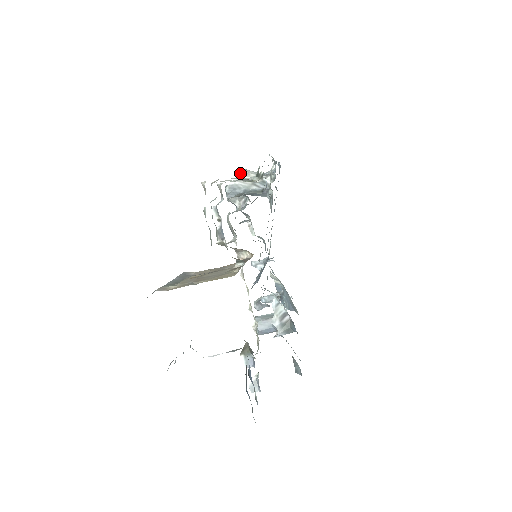
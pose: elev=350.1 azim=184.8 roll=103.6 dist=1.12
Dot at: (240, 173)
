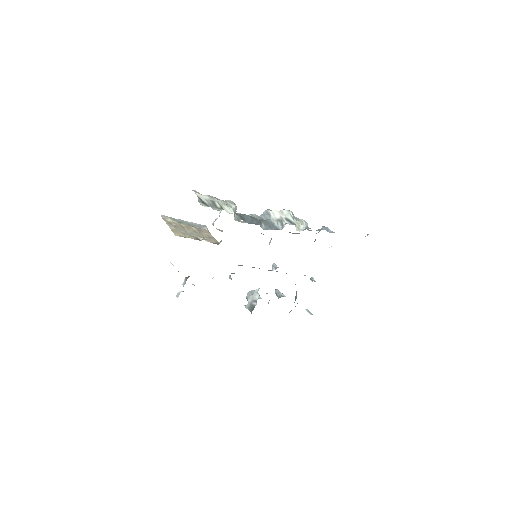
Dot at: (281, 210)
